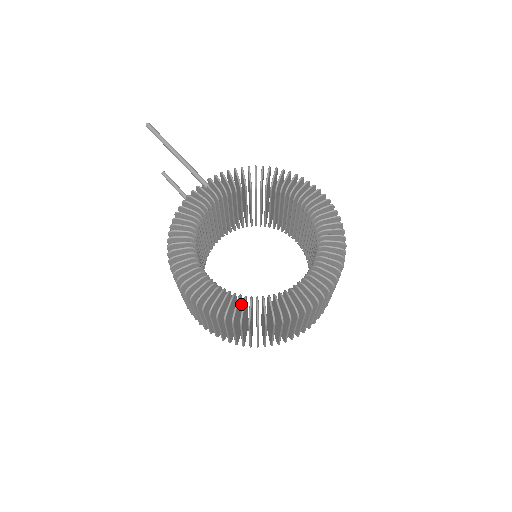
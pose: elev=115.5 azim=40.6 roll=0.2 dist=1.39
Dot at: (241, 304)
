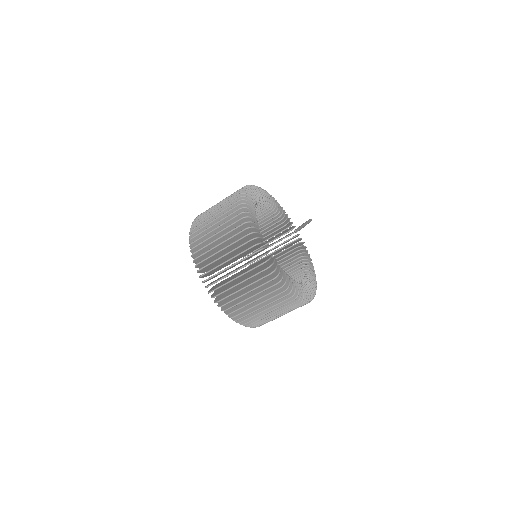
Dot at: occluded
